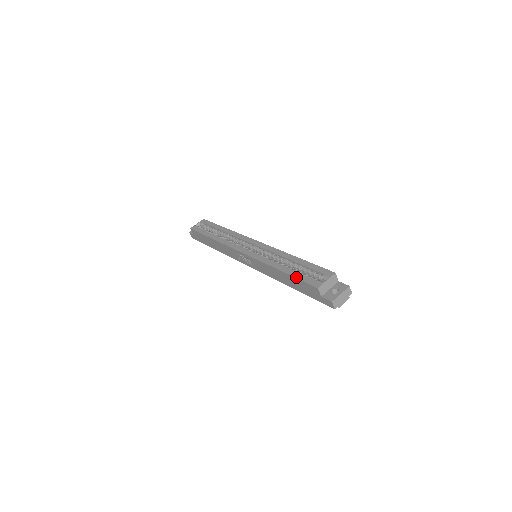
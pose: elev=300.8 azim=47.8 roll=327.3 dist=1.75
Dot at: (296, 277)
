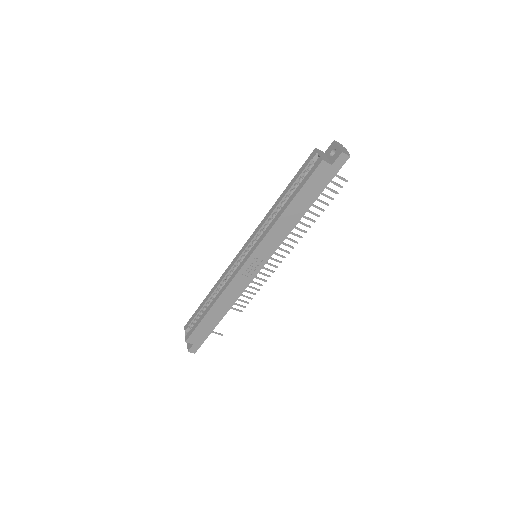
Dot at: (301, 188)
